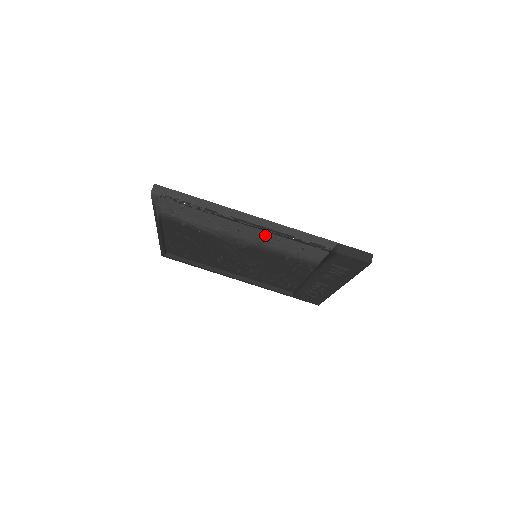
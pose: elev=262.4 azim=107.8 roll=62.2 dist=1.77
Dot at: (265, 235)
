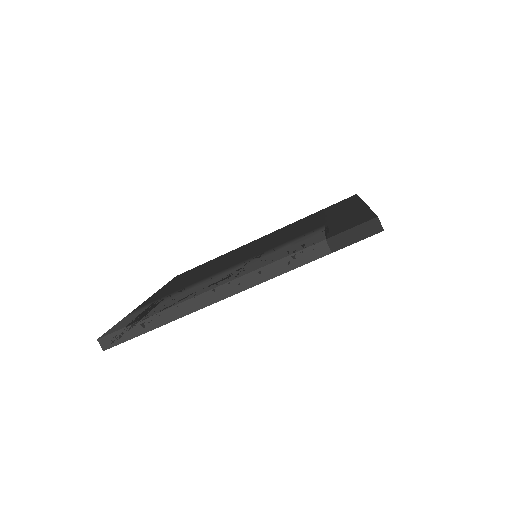
Dot at: occluded
